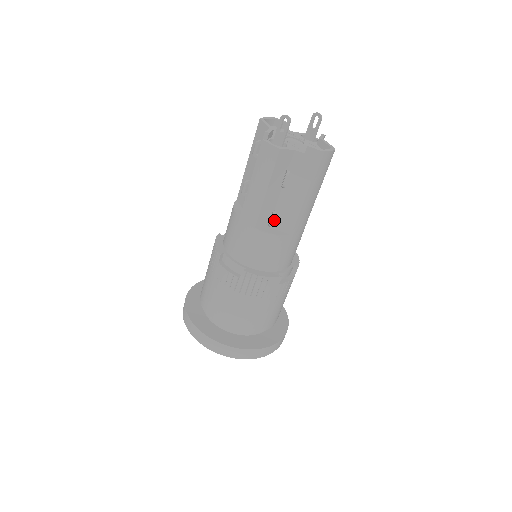
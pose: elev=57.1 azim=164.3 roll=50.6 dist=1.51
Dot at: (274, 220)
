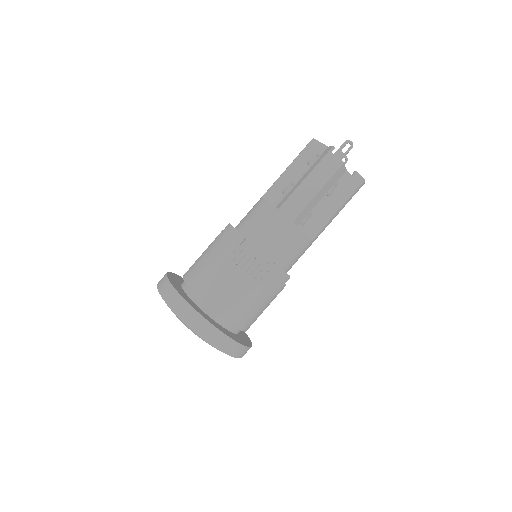
Dot at: occluded
